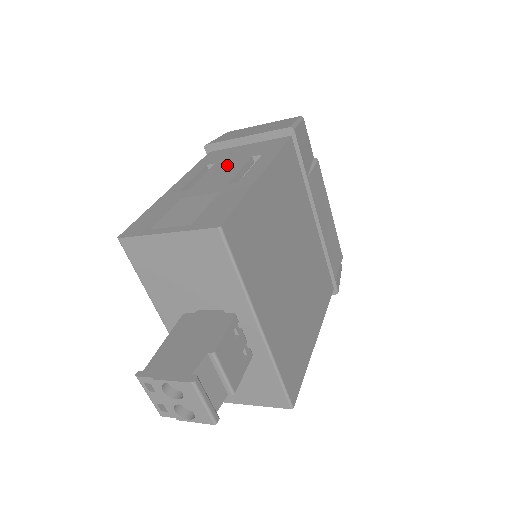
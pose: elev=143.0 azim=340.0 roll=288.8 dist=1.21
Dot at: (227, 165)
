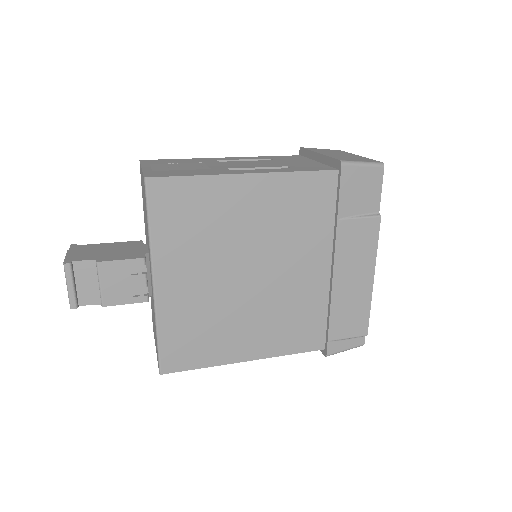
Dot at: (268, 163)
